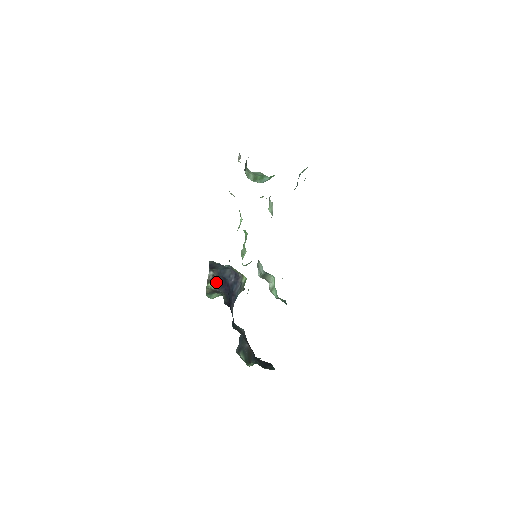
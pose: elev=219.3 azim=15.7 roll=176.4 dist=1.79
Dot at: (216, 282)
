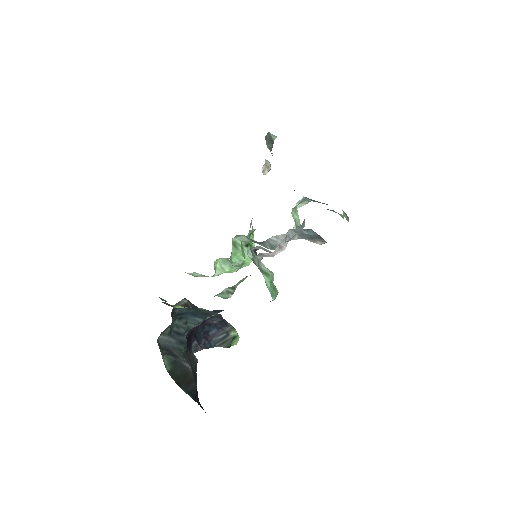
Dot at: occluded
